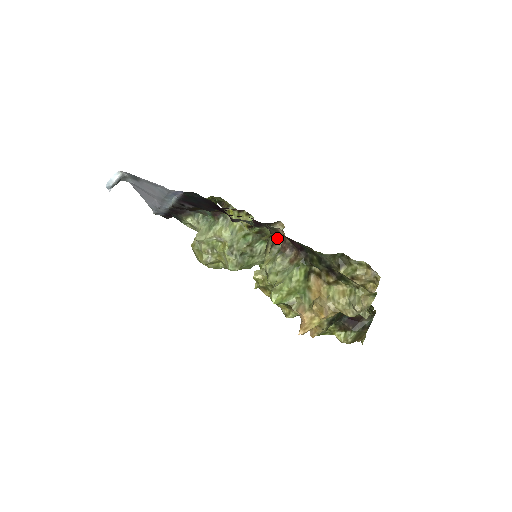
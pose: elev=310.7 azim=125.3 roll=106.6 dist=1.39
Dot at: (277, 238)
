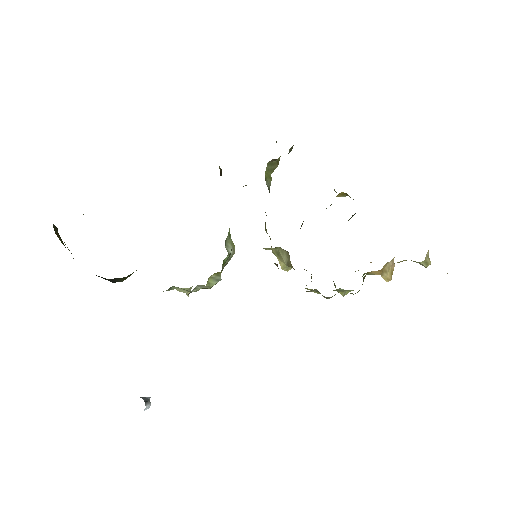
Dot at: occluded
